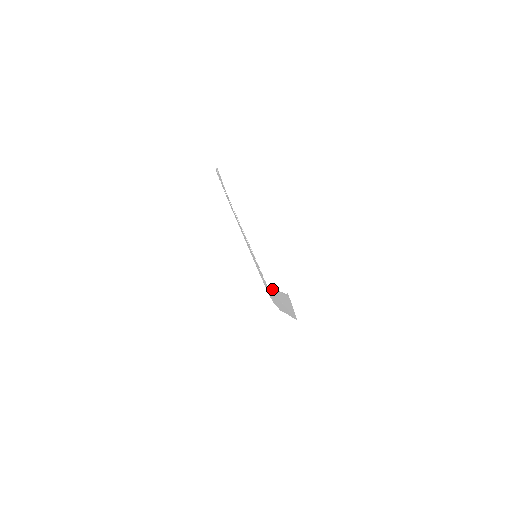
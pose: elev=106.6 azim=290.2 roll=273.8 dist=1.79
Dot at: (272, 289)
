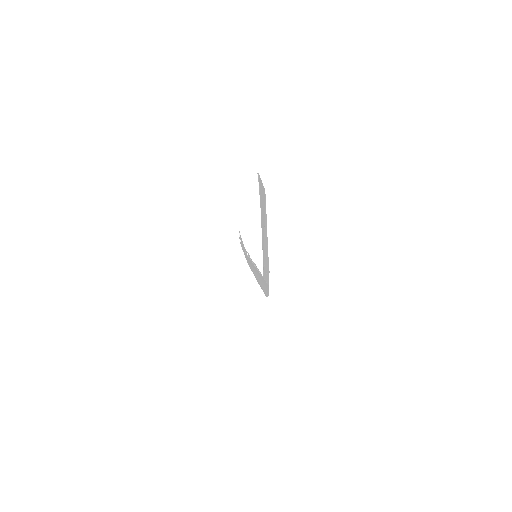
Dot at: occluded
